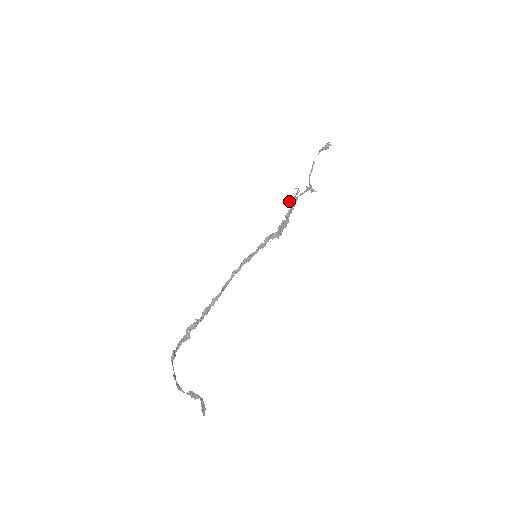
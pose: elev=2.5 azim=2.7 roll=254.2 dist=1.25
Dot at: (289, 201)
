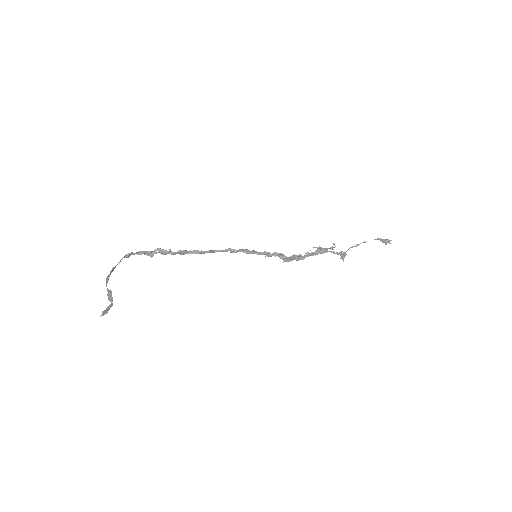
Dot at: (320, 247)
